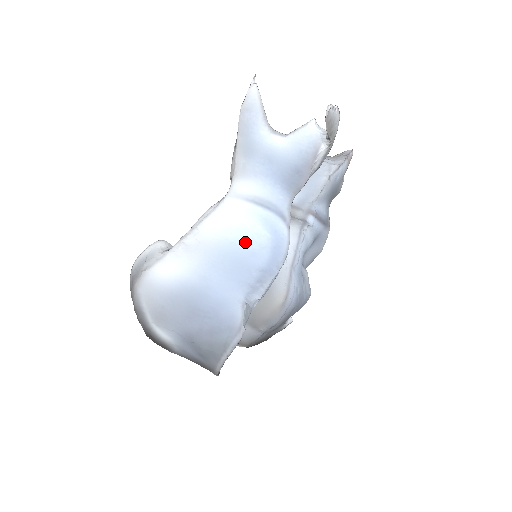
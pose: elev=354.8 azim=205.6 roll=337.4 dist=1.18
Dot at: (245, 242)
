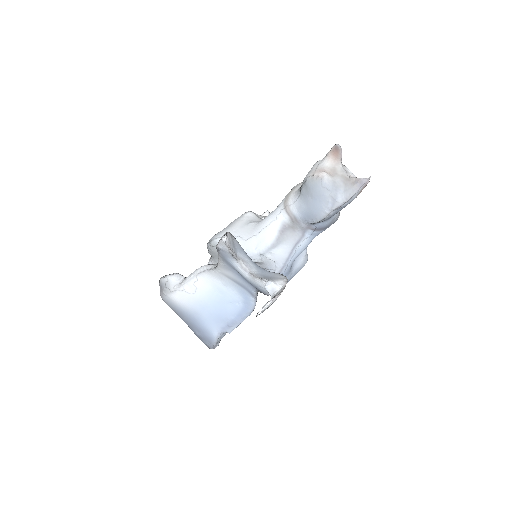
Dot at: (226, 298)
